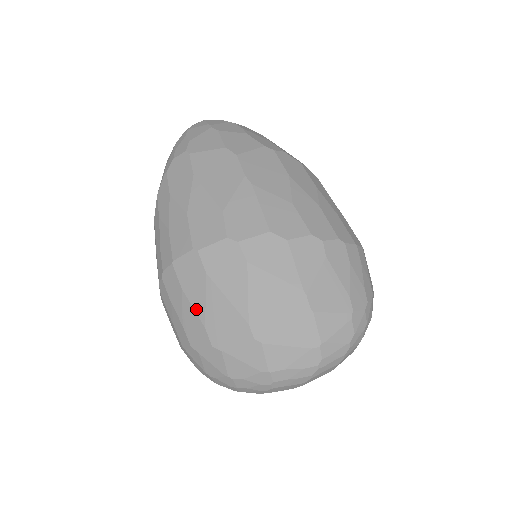
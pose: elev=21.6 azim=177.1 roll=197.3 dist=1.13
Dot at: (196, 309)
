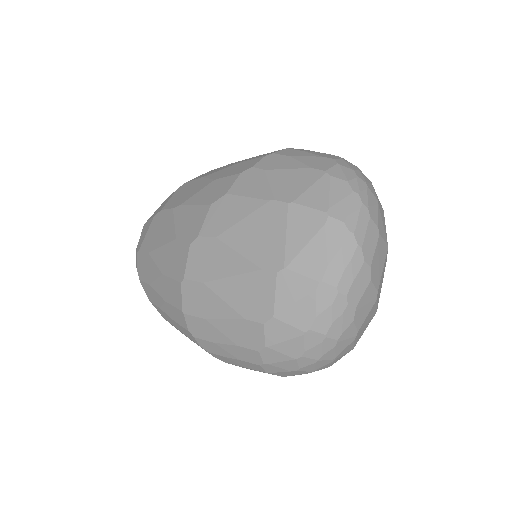
Dot at: (226, 317)
